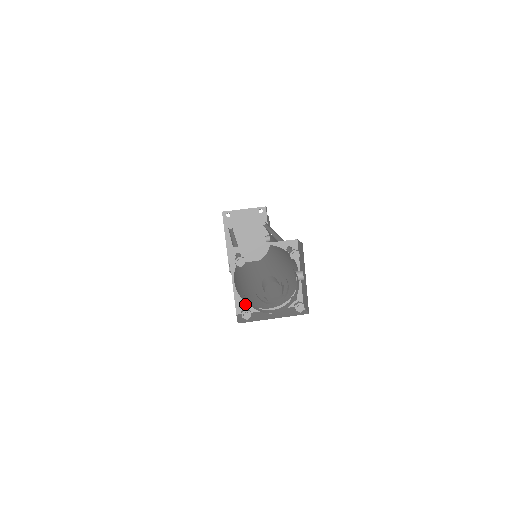
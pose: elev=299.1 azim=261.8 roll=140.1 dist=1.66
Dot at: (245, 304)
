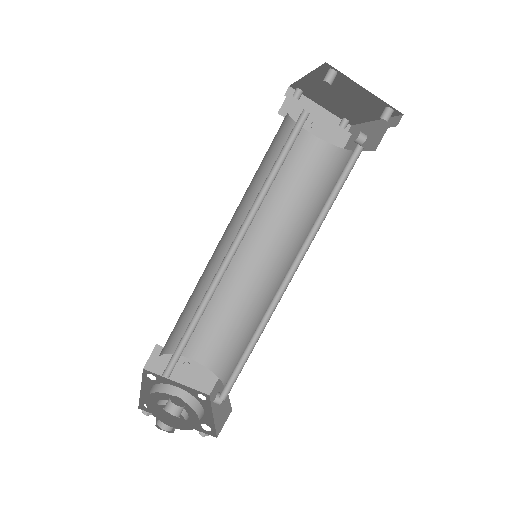
Dot at: (171, 343)
